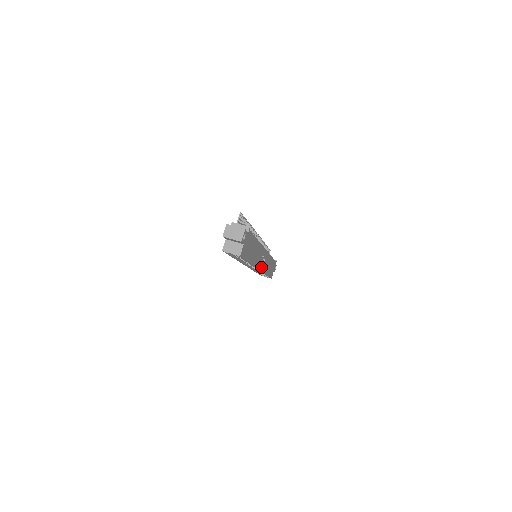
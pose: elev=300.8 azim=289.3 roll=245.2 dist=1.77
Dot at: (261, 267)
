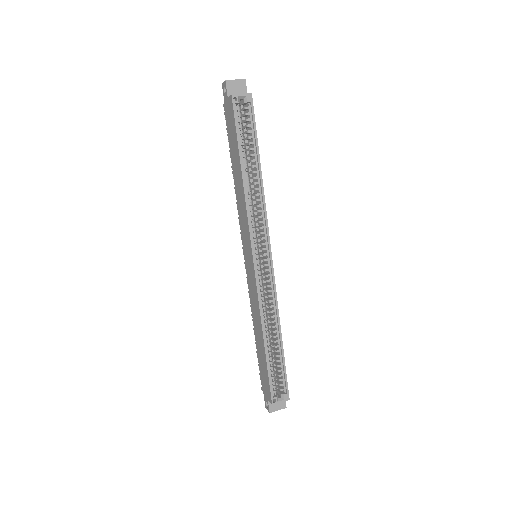
Dot at: (270, 263)
